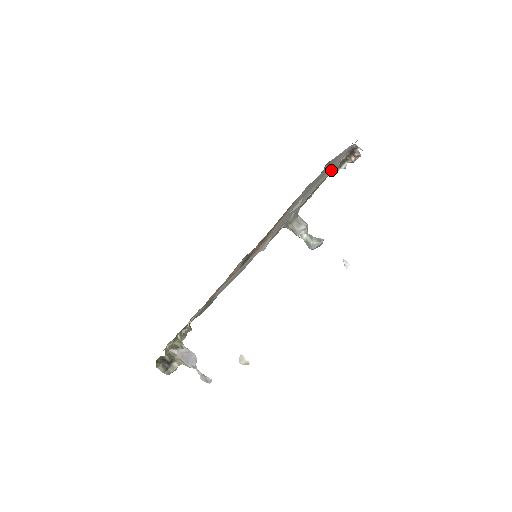
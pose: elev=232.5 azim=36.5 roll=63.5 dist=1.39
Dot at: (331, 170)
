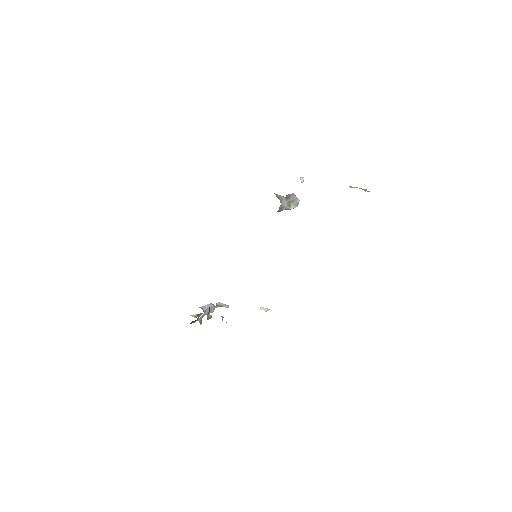
Dot at: occluded
